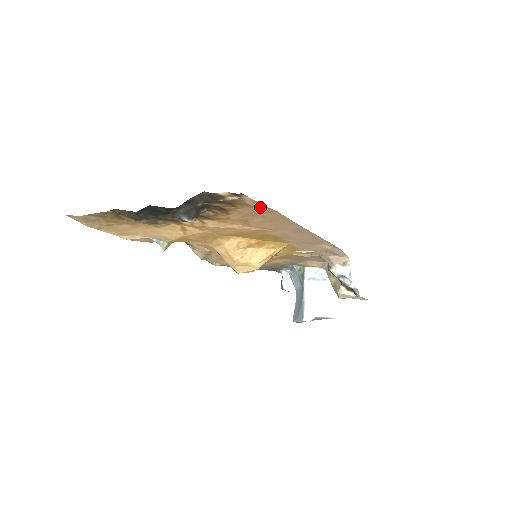
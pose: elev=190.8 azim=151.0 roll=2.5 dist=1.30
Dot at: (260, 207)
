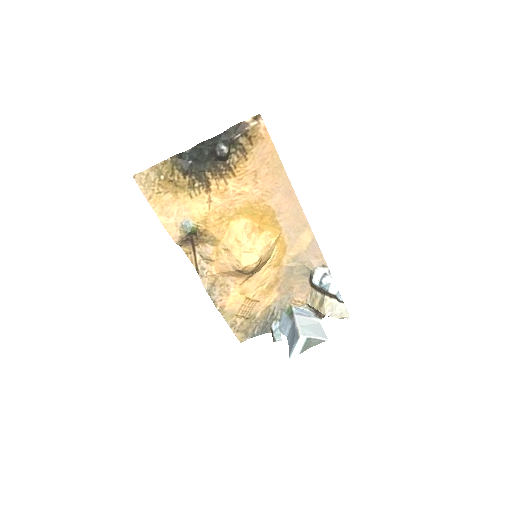
Dot at: (268, 141)
